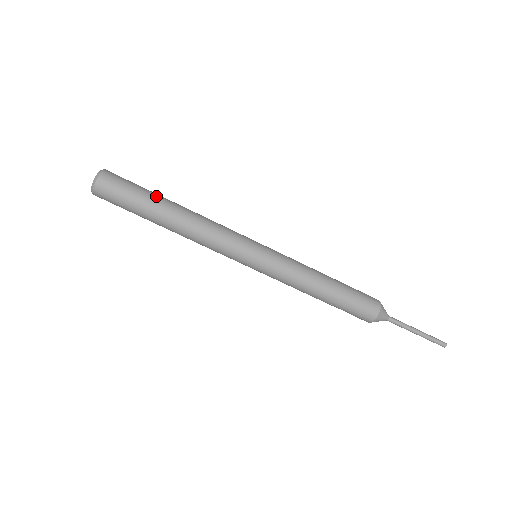
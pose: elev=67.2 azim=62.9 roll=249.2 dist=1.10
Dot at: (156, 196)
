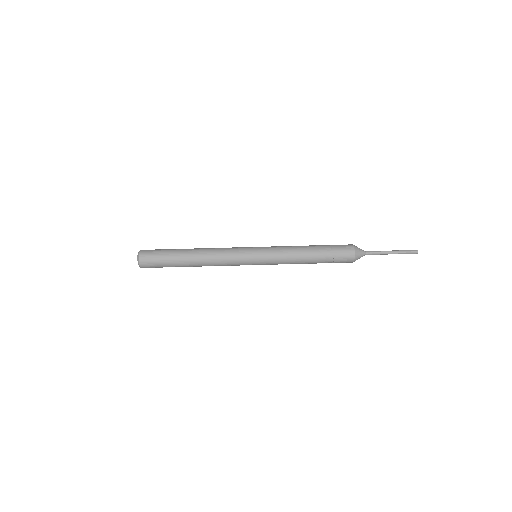
Dot at: occluded
